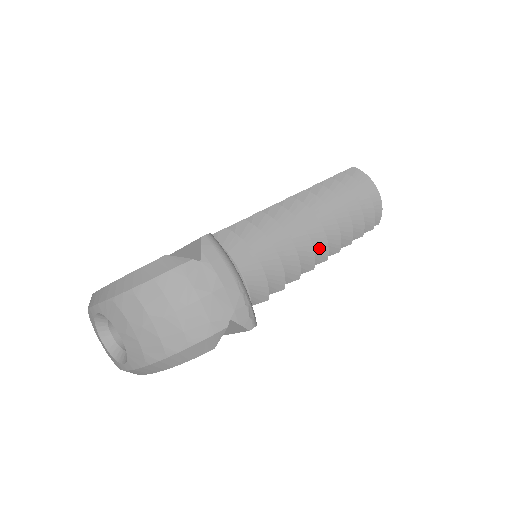
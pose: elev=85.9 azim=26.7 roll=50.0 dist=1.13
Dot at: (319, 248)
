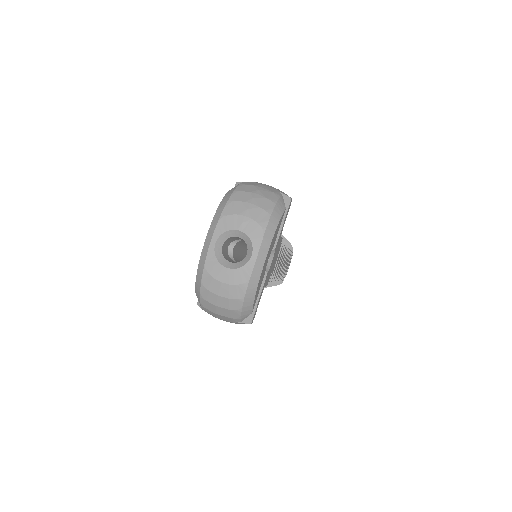
Dot at: occluded
